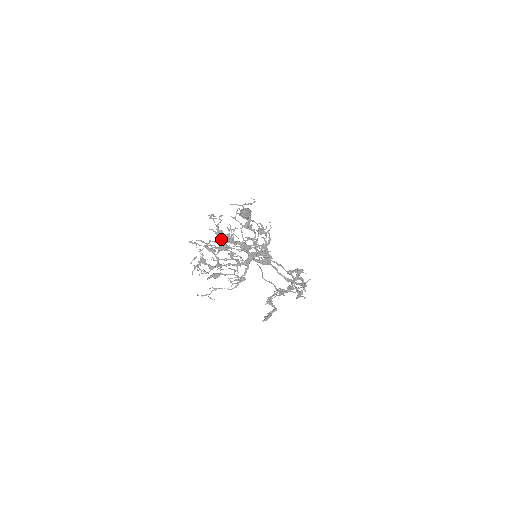
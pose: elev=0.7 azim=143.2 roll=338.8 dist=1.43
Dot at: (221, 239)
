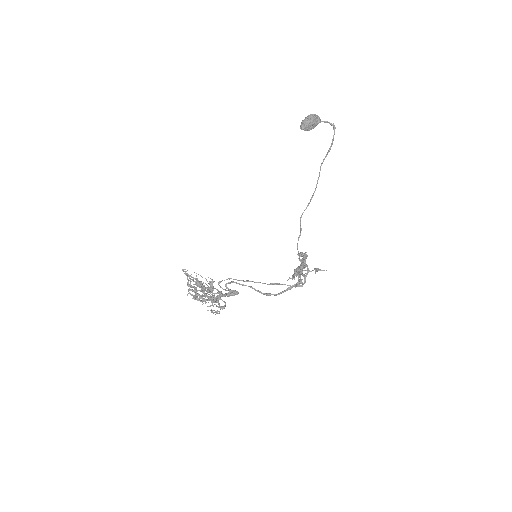
Dot at: occluded
